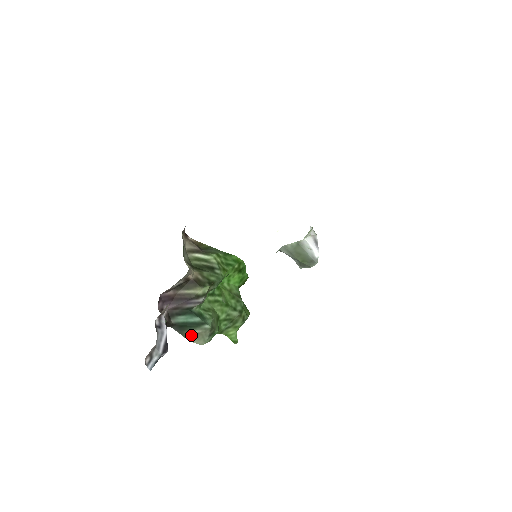
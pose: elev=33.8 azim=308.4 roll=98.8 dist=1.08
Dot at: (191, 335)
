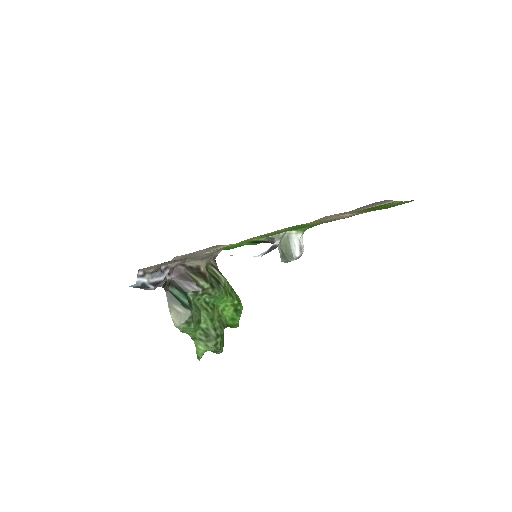
Dot at: (174, 310)
